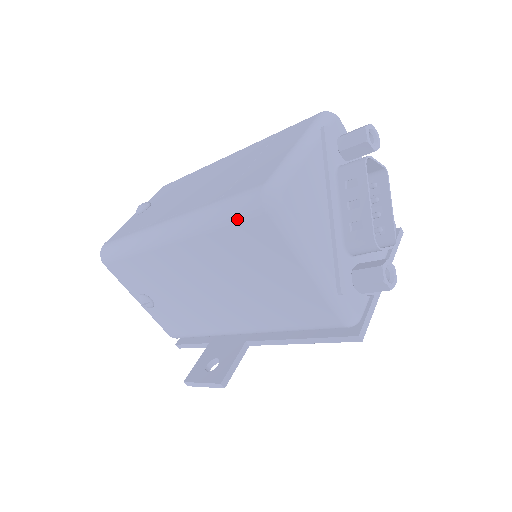
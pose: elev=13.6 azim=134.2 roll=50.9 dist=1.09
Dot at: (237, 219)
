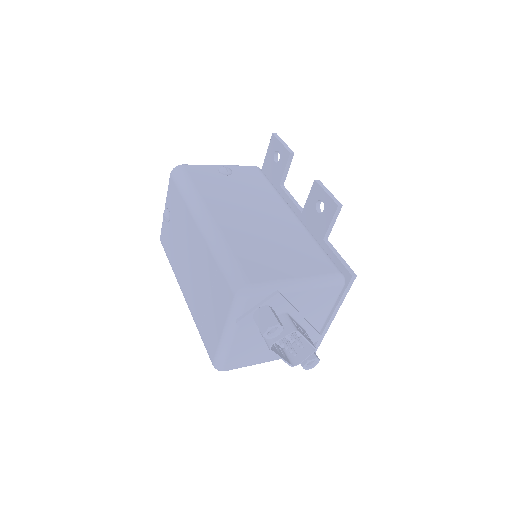
Dot at: occluded
